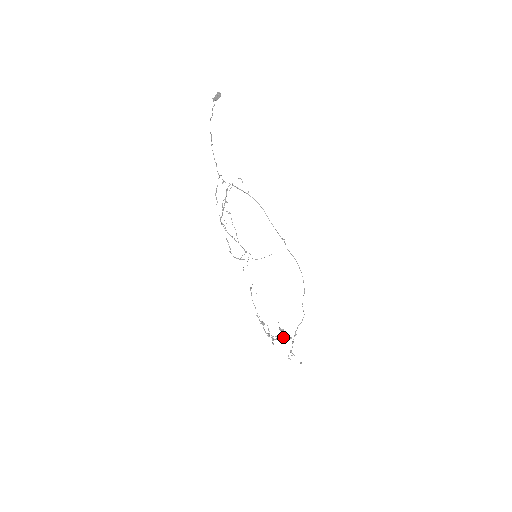
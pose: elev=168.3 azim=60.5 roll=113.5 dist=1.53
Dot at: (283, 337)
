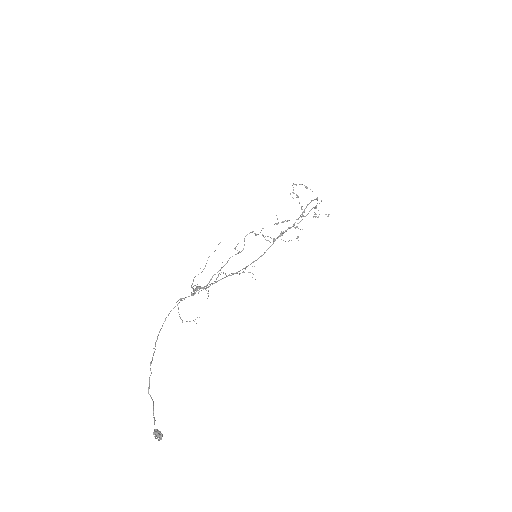
Dot at: (302, 206)
